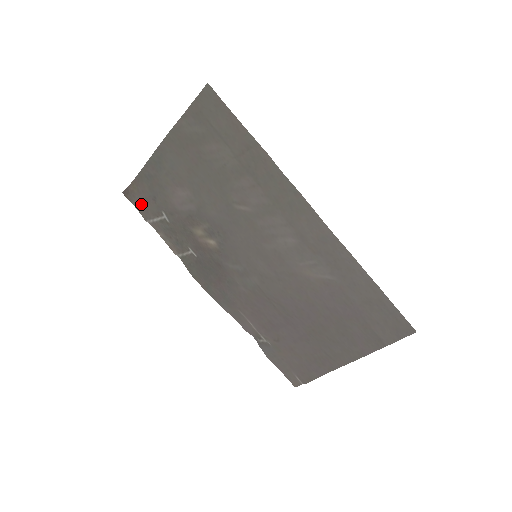
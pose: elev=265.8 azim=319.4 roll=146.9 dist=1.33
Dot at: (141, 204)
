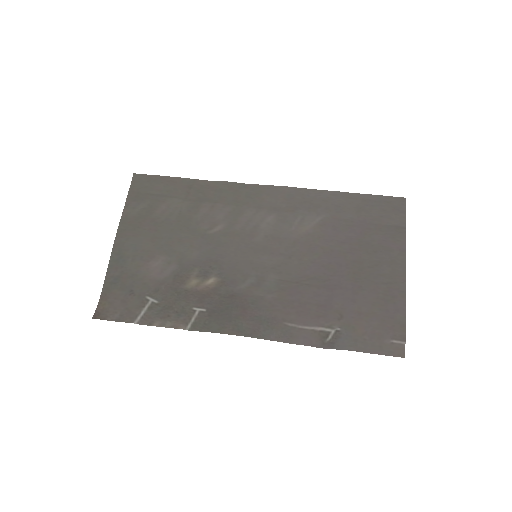
Dot at: (119, 312)
